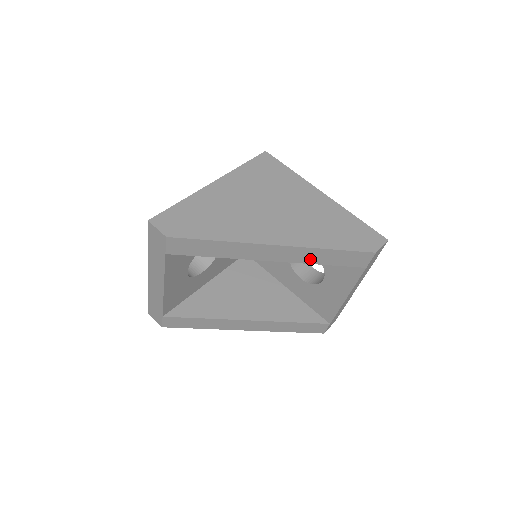
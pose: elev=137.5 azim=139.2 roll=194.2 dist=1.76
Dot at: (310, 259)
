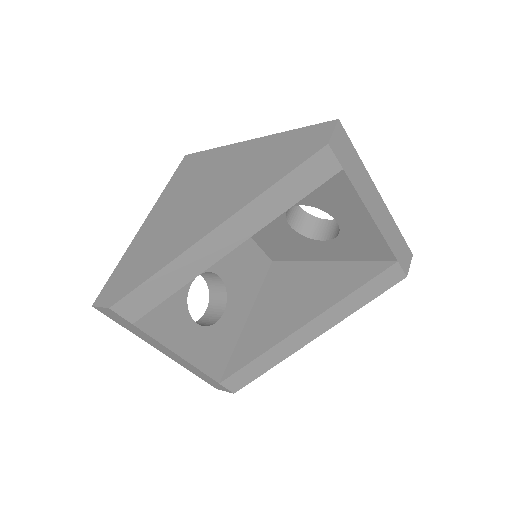
Dot at: (269, 213)
